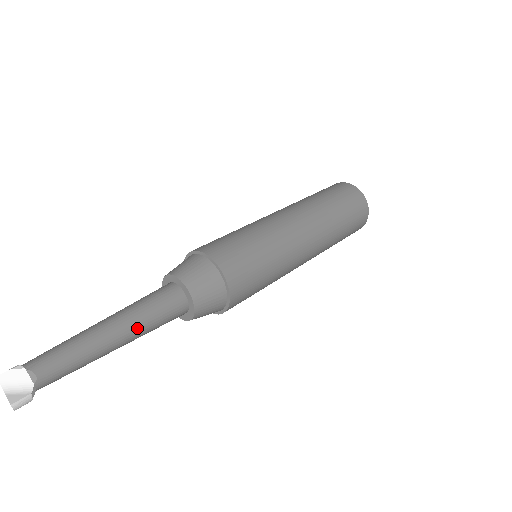
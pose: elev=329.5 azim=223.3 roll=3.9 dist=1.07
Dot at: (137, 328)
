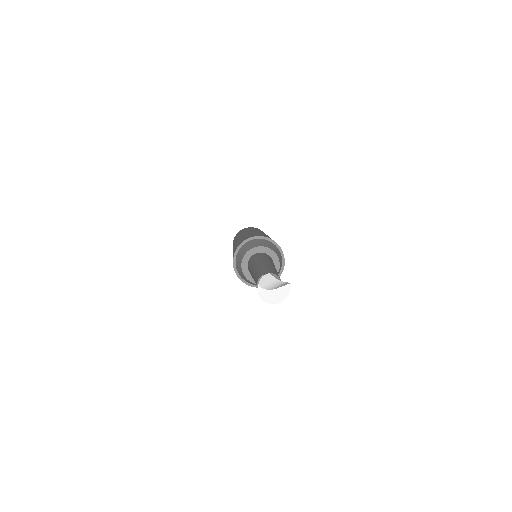
Dot at: occluded
